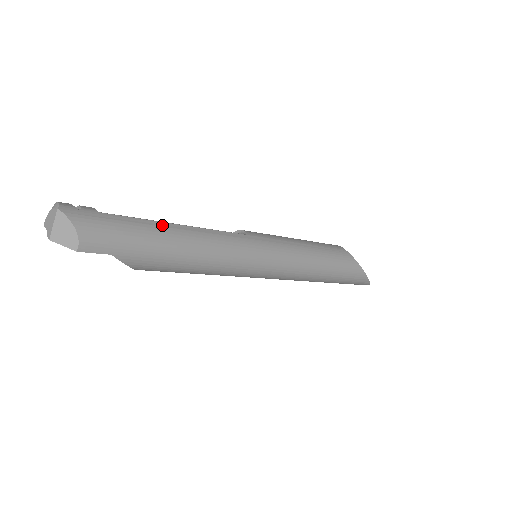
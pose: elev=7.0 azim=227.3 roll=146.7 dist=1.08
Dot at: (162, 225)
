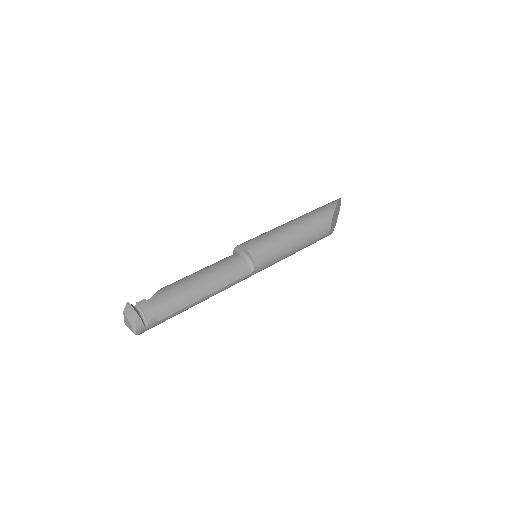
Dot at: (194, 304)
